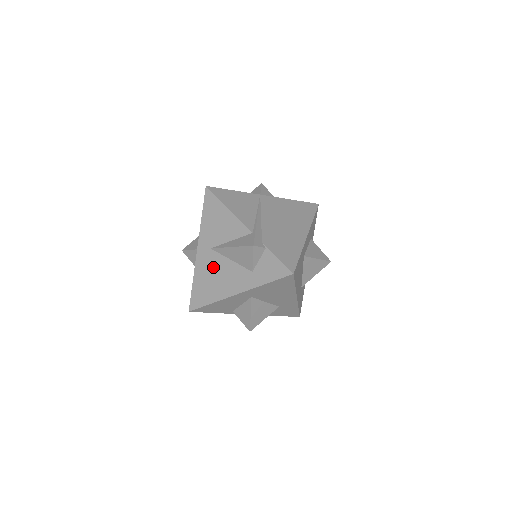
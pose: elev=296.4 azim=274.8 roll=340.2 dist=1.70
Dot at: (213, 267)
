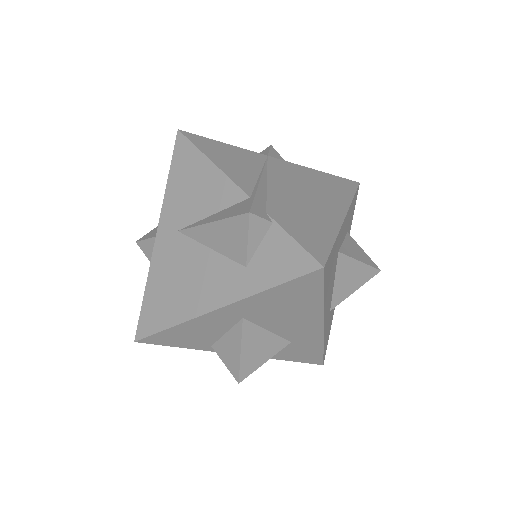
Dot at: (179, 262)
